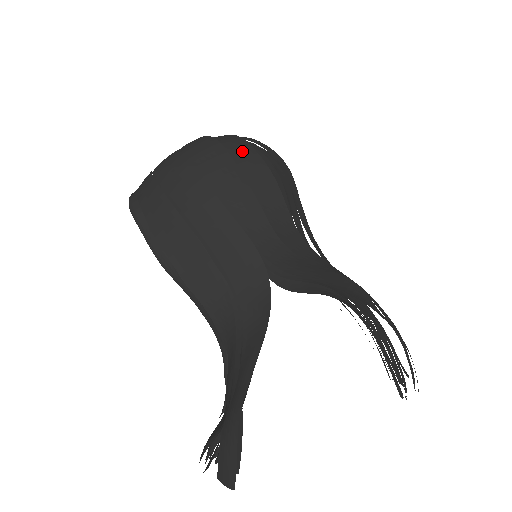
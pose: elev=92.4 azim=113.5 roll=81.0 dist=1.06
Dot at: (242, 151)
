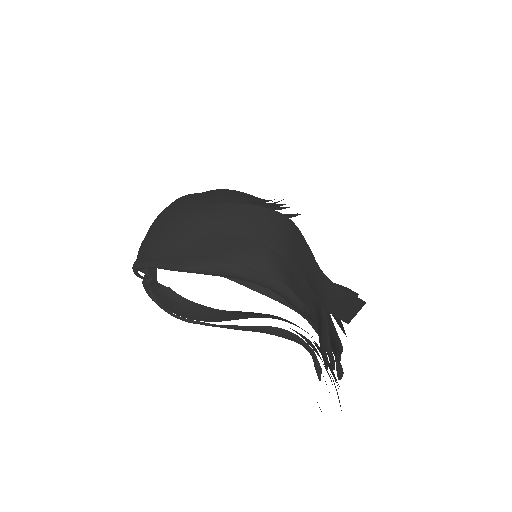
Dot at: occluded
